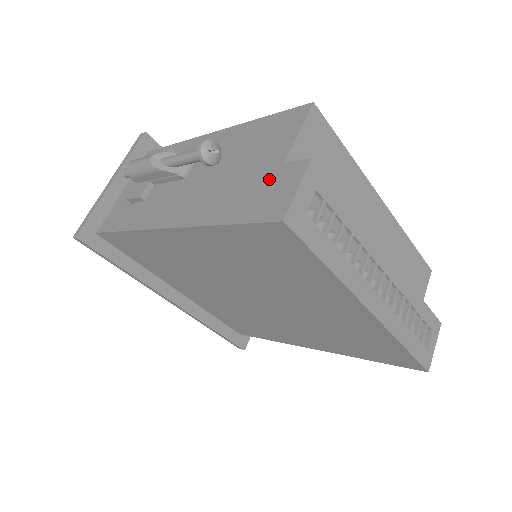
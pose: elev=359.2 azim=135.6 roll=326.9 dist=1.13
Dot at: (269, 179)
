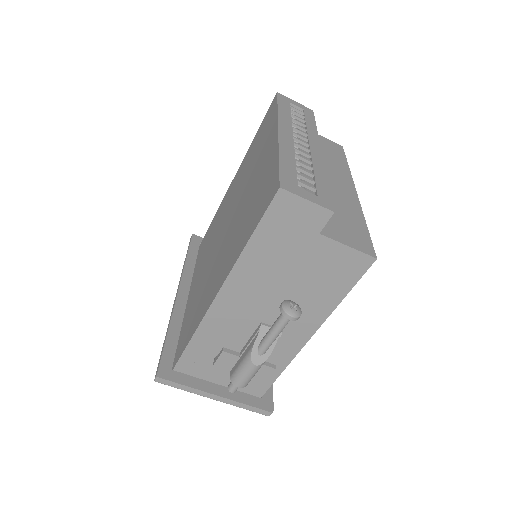
Dot at: occluded
